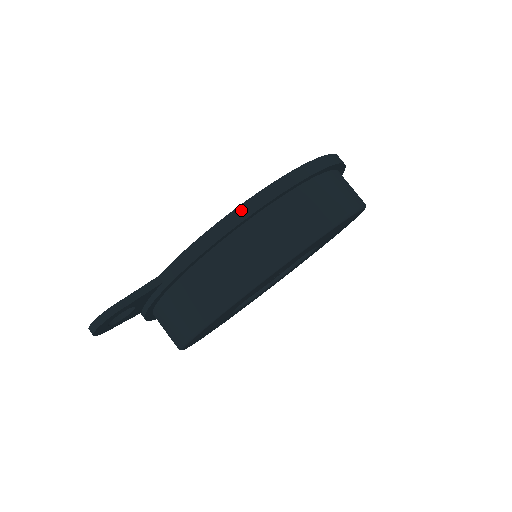
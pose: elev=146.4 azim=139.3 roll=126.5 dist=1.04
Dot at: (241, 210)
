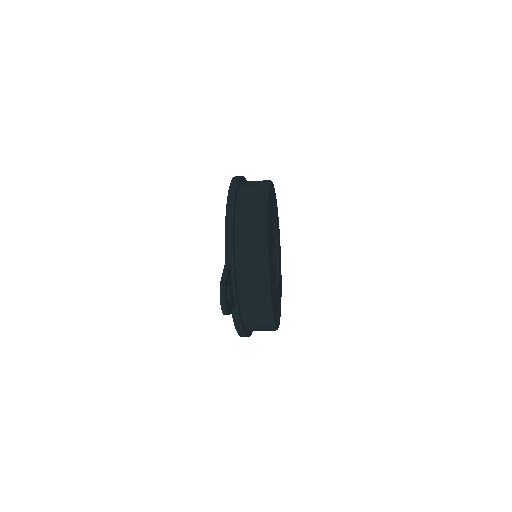
Dot at: (229, 200)
